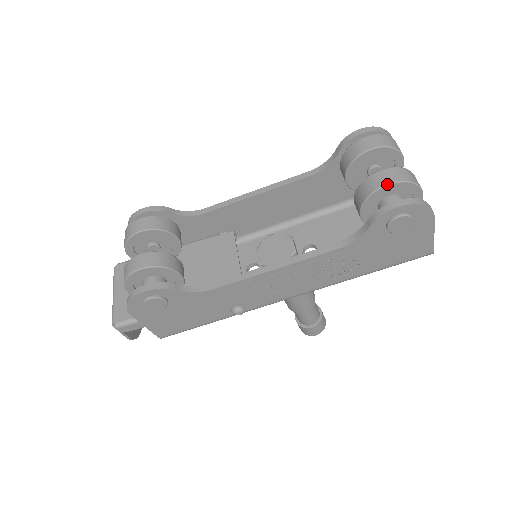
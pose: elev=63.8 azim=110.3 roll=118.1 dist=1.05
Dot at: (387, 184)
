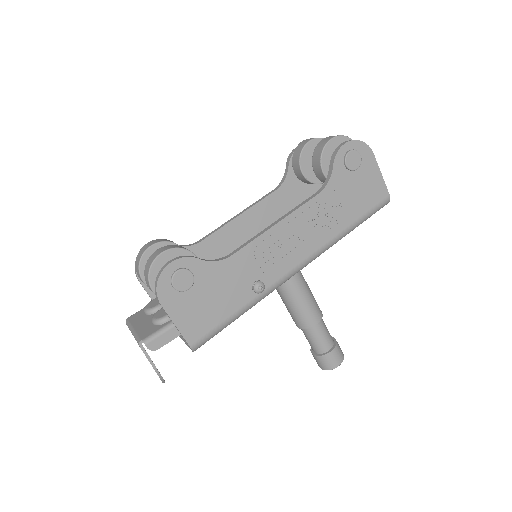
Dot at: (330, 139)
